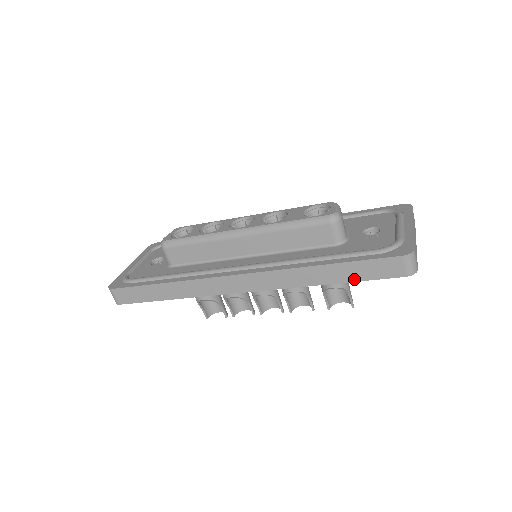
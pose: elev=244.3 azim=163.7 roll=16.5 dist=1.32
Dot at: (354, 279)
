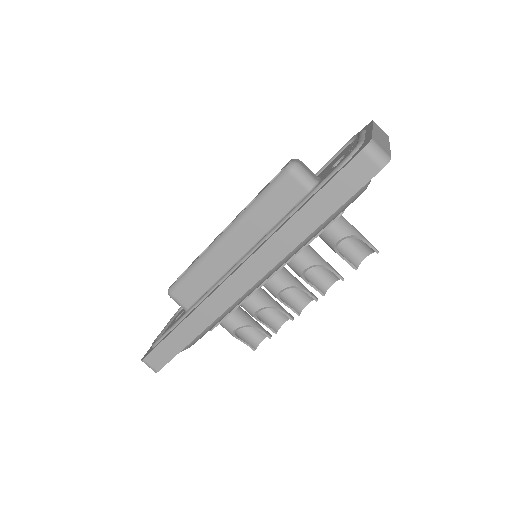
Dot at: (335, 207)
